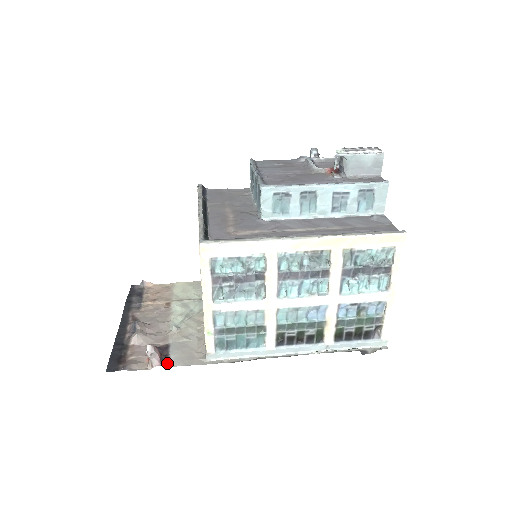
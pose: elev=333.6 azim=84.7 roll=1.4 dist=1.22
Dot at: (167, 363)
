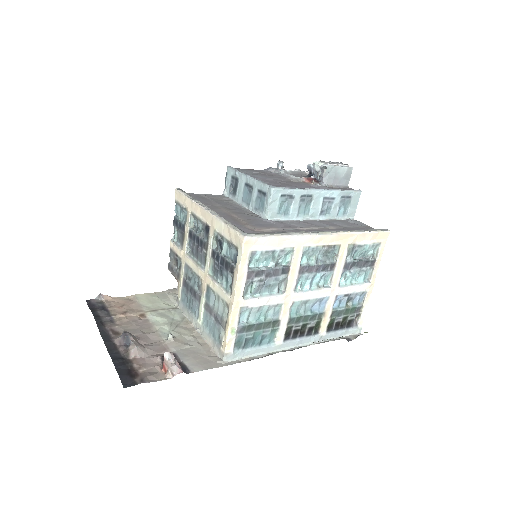
Dot at: (187, 370)
